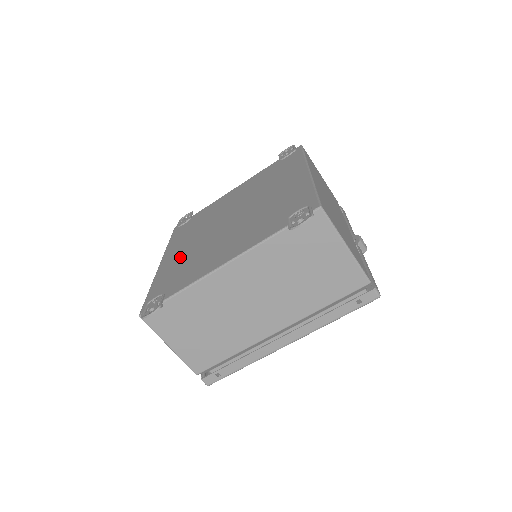
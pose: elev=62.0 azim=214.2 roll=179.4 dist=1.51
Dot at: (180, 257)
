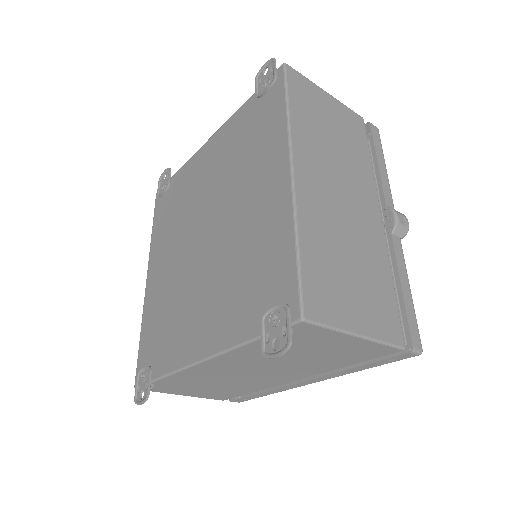
Dot at: (161, 286)
